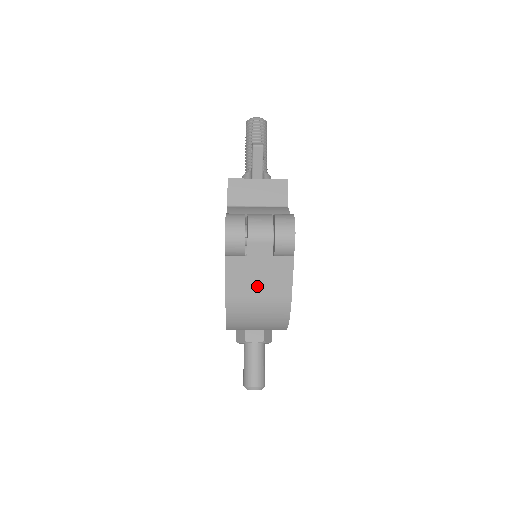
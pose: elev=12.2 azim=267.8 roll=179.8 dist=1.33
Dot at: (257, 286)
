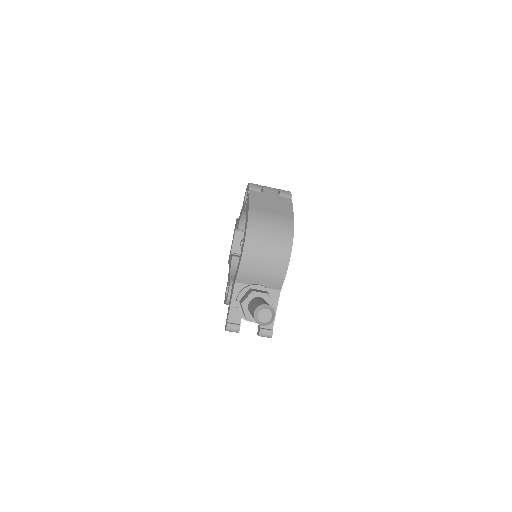
Dot at: (270, 206)
